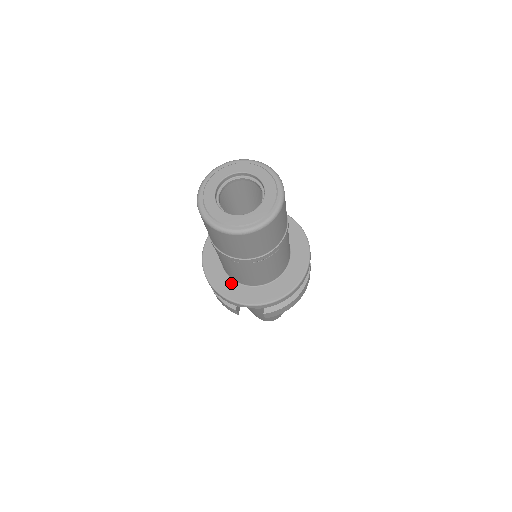
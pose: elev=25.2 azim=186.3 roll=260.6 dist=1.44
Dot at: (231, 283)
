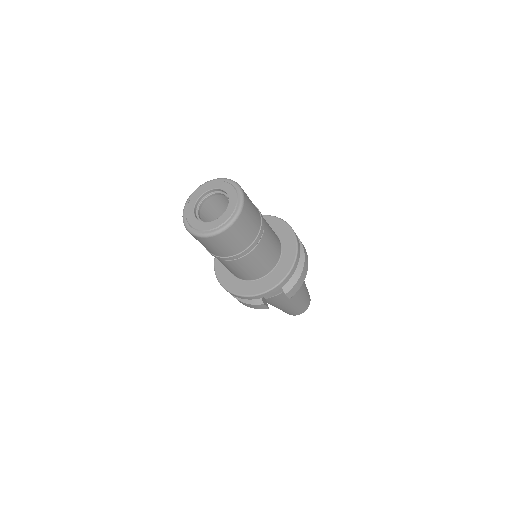
Dot at: (248, 284)
